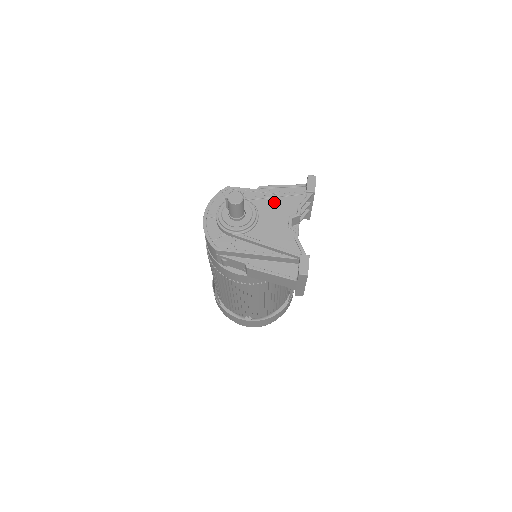
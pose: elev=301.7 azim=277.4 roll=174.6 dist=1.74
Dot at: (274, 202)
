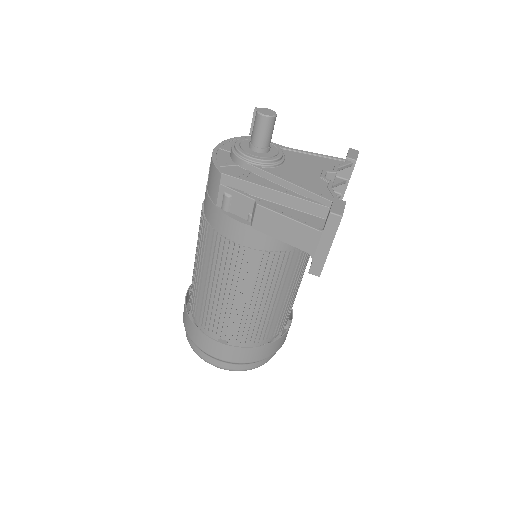
Dot at: (306, 156)
